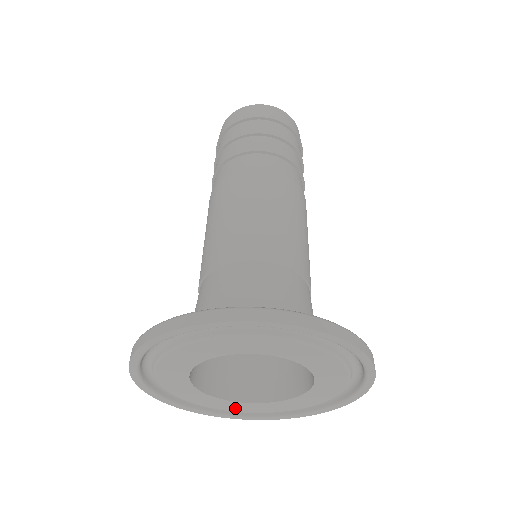
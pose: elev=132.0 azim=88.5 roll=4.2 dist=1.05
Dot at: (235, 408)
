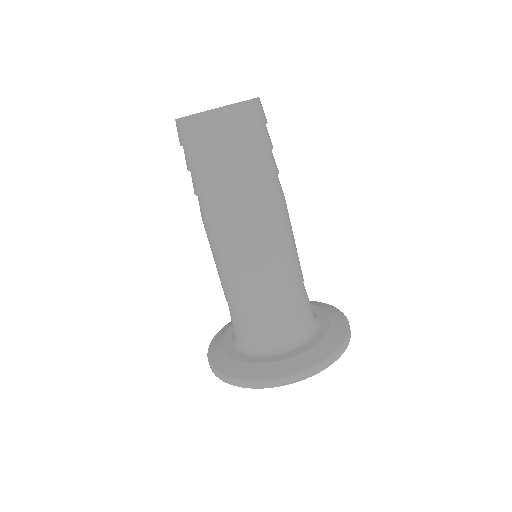
Dot at: occluded
